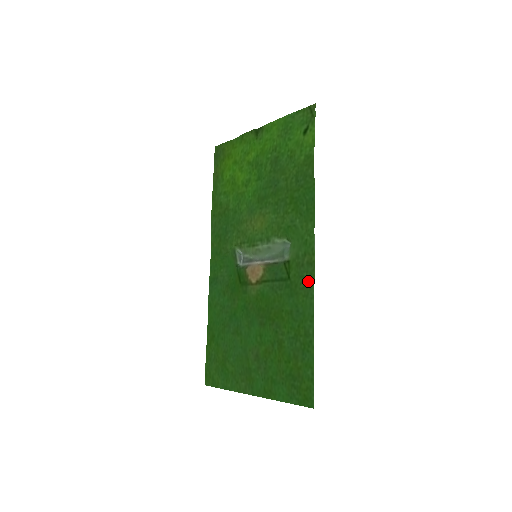
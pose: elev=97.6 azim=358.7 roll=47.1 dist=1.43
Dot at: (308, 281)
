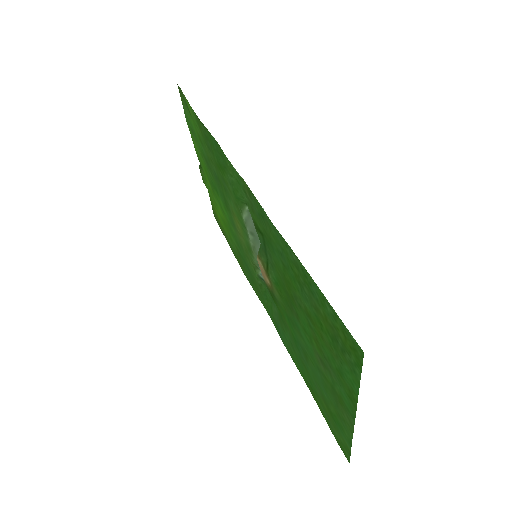
Dot at: (260, 211)
